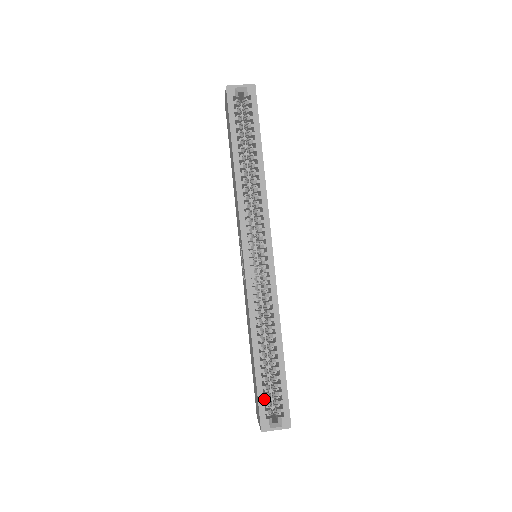
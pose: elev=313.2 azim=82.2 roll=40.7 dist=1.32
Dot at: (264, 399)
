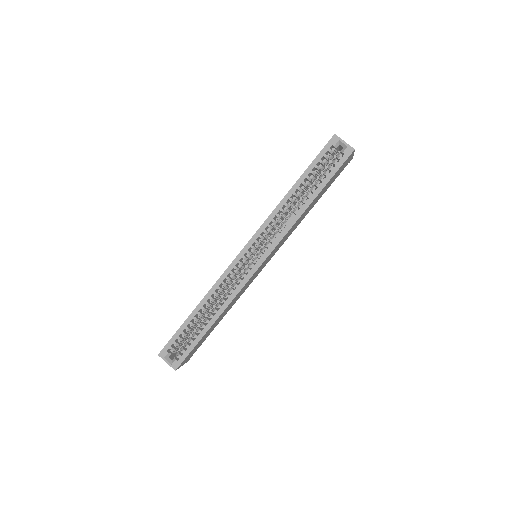
Dot at: (178, 340)
